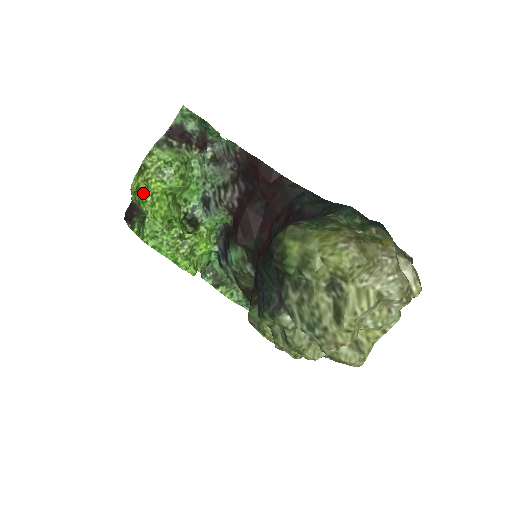
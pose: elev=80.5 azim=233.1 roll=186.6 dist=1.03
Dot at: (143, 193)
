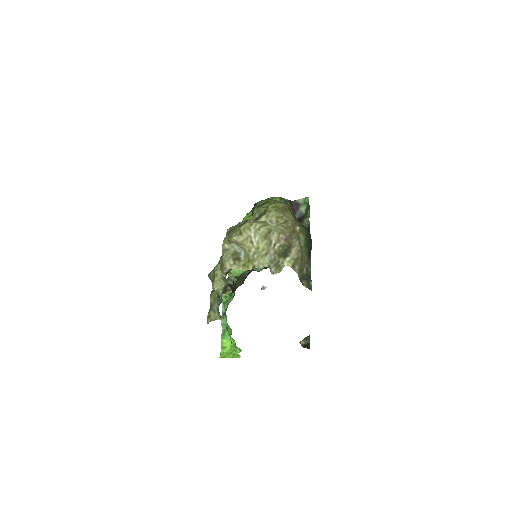
Dot at: occluded
